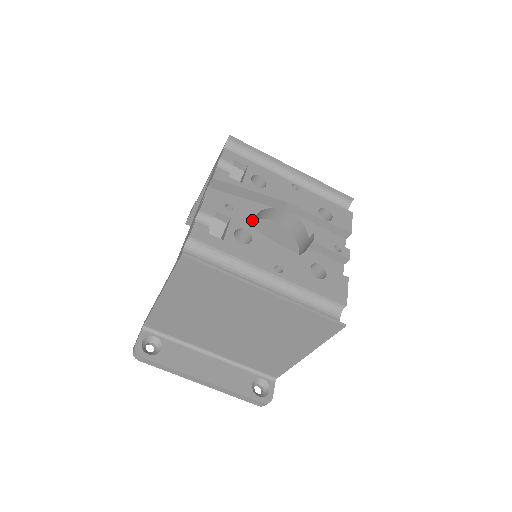
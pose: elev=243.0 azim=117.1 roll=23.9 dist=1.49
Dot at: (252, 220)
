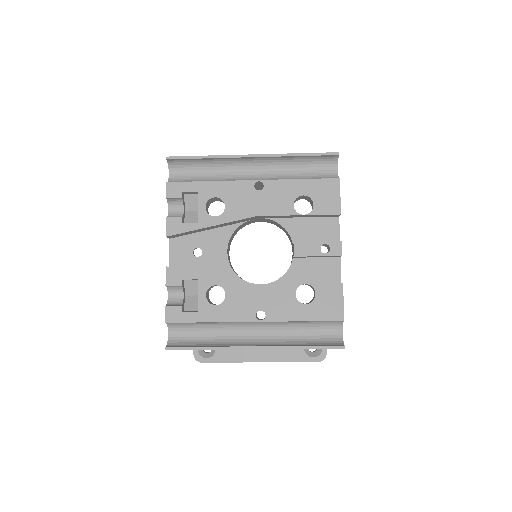
Dot at: (225, 254)
